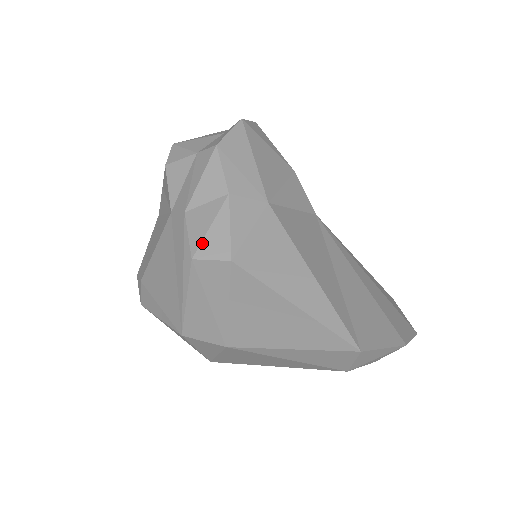
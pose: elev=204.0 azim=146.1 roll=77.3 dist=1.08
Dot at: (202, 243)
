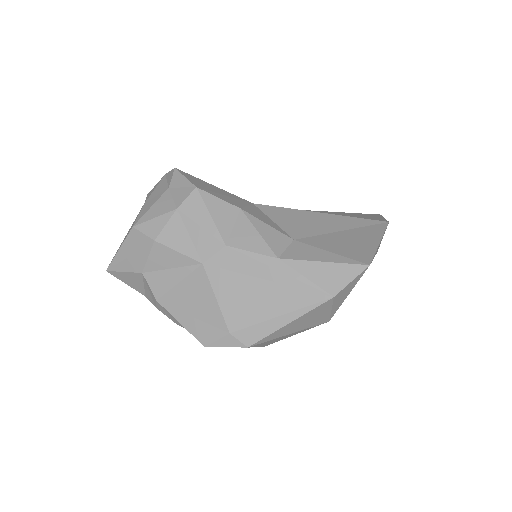
Dot at: (269, 245)
